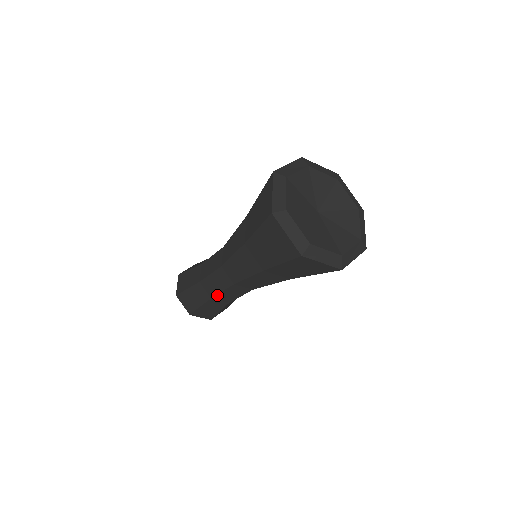
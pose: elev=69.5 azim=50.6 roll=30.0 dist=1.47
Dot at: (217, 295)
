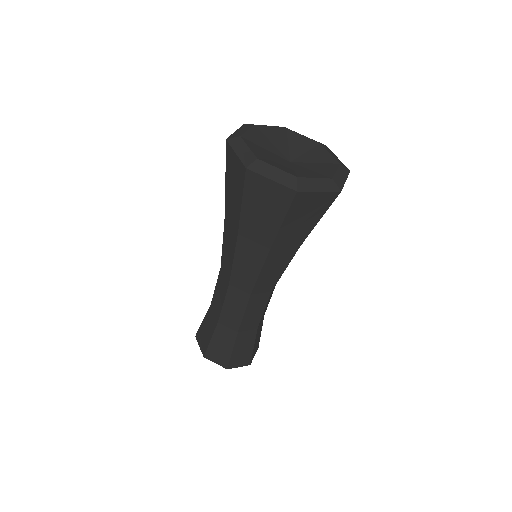
Dot at: (221, 314)
